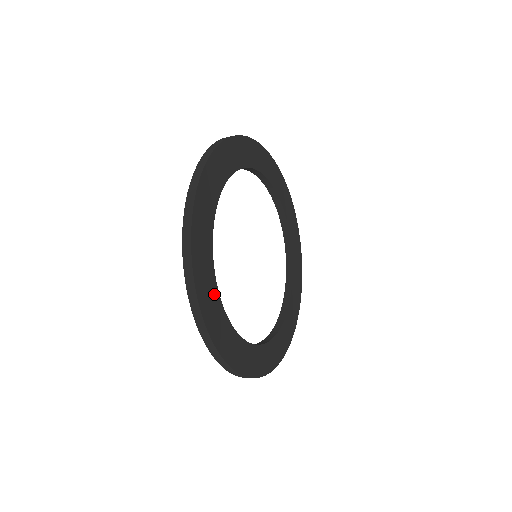
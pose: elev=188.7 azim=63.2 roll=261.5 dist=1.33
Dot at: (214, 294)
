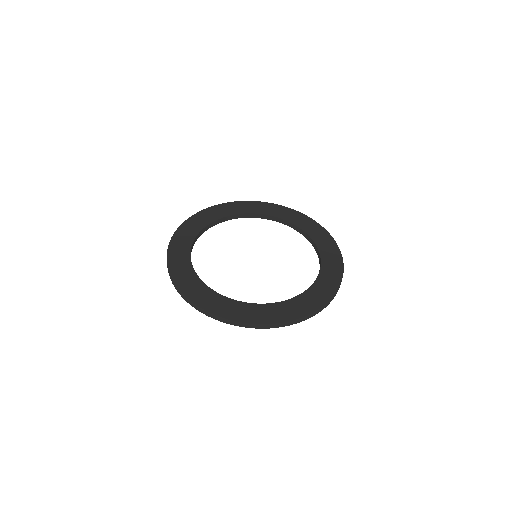
Dot at: (186, 250)
